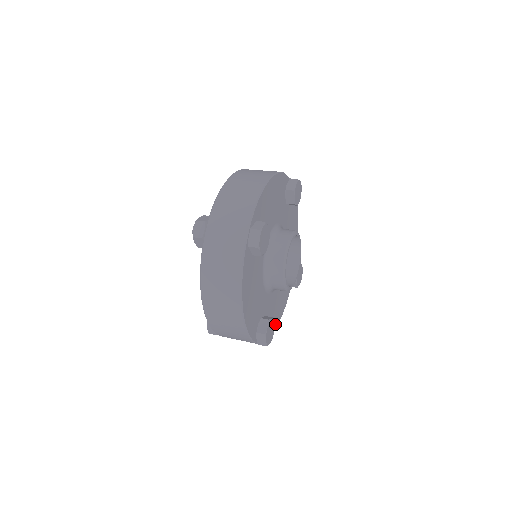
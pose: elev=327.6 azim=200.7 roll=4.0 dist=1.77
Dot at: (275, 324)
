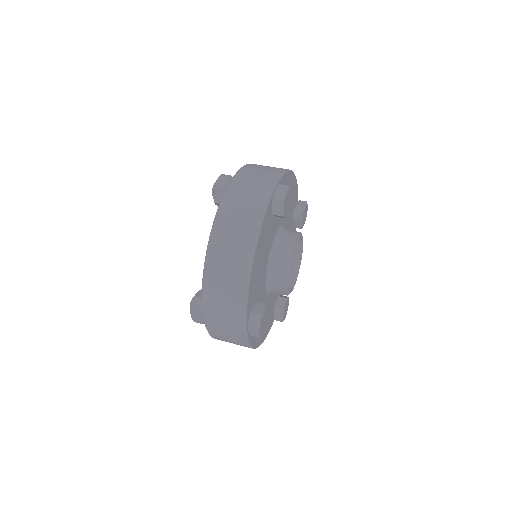
Dot at: (258, 341)
